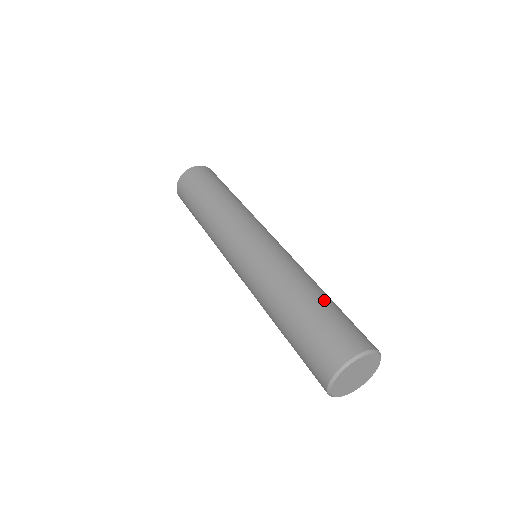
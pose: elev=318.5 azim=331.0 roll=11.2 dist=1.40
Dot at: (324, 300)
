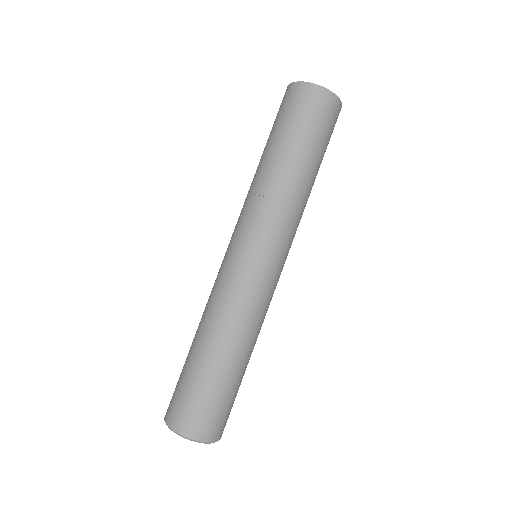
Dot at: (222, 373)
